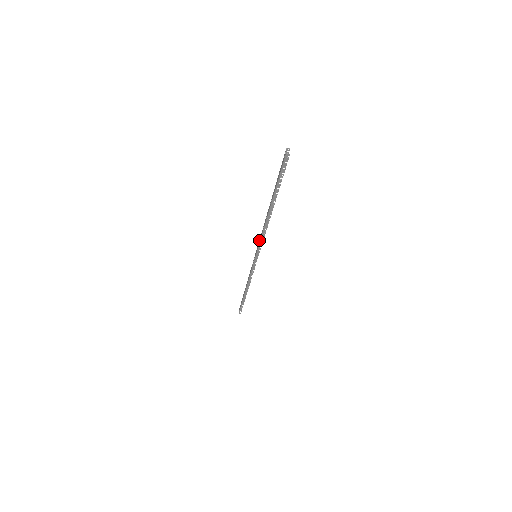
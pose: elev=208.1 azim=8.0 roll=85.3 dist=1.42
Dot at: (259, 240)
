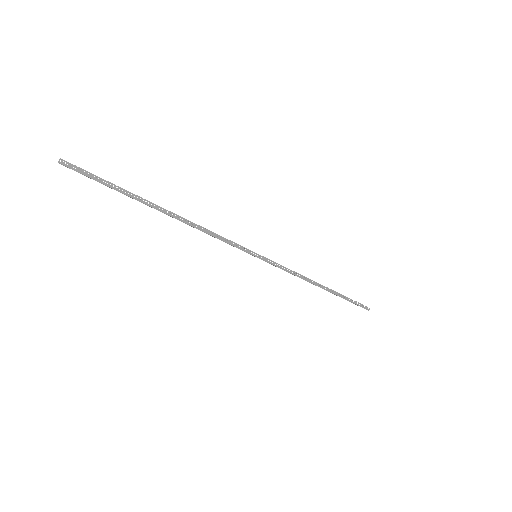
Dot at: occluded
